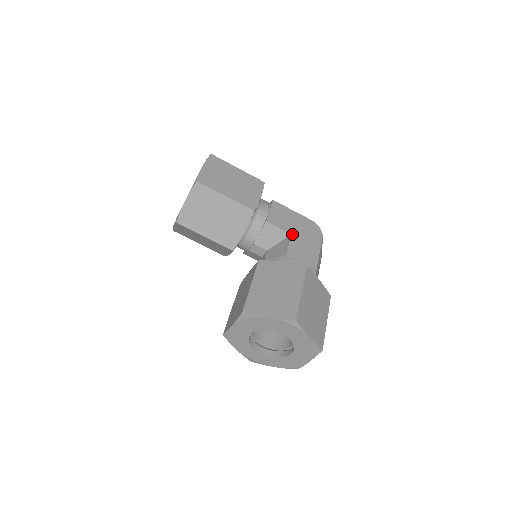
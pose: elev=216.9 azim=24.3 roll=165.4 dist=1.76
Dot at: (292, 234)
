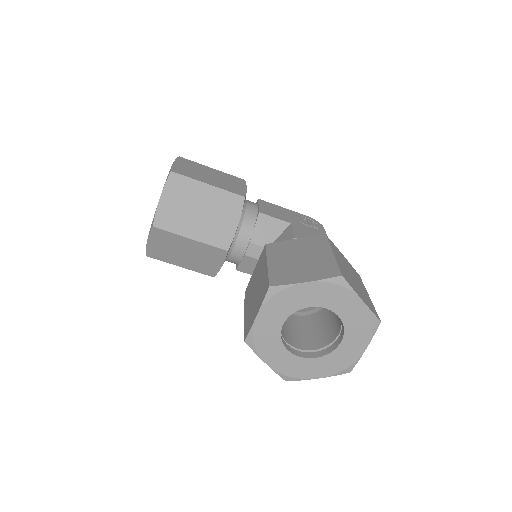
Dot at: (292, 223)
